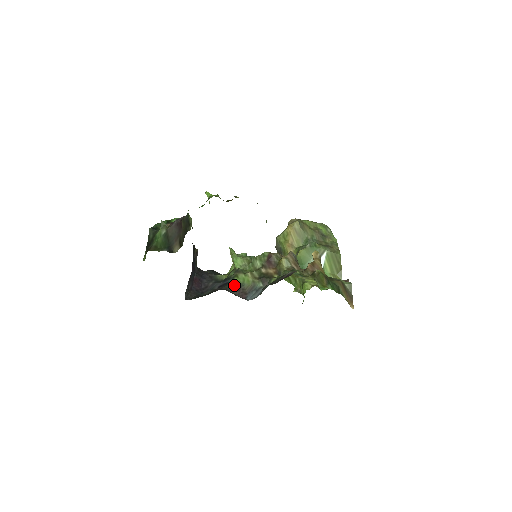
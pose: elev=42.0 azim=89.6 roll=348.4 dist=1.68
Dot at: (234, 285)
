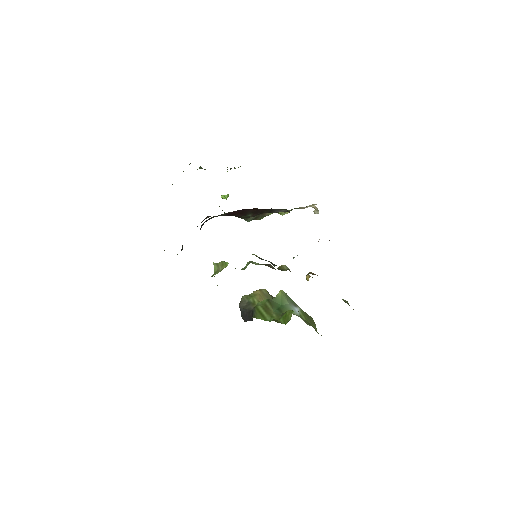
Dot at: occluded
